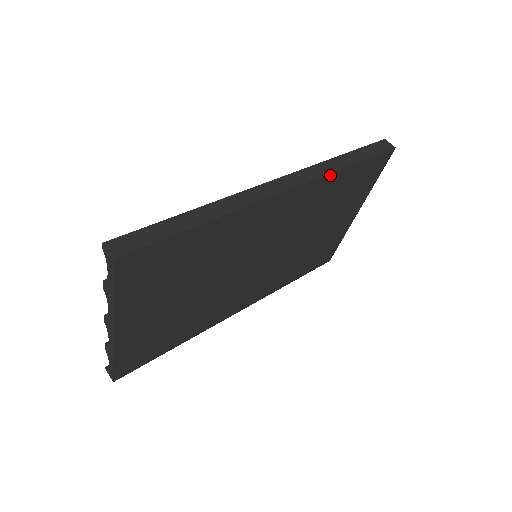
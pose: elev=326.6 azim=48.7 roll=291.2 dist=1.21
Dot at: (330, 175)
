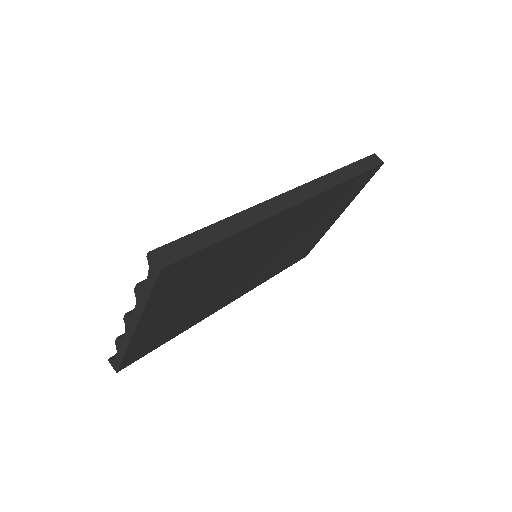
Dot at: (333, 188)
